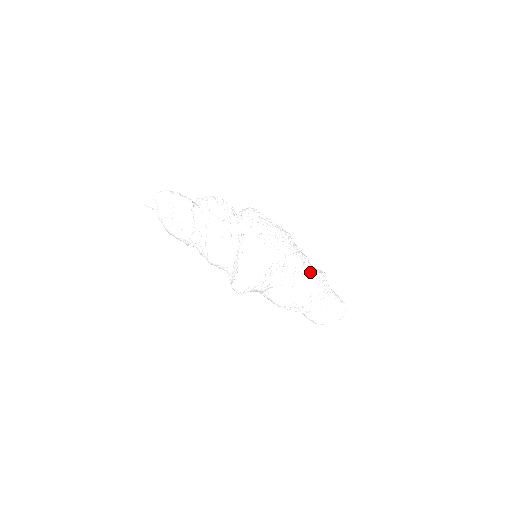
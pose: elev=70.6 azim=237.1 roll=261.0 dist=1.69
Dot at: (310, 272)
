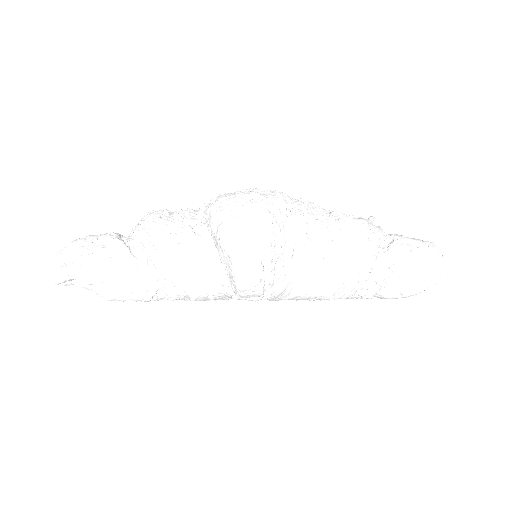
Dot at: (341, 213)
